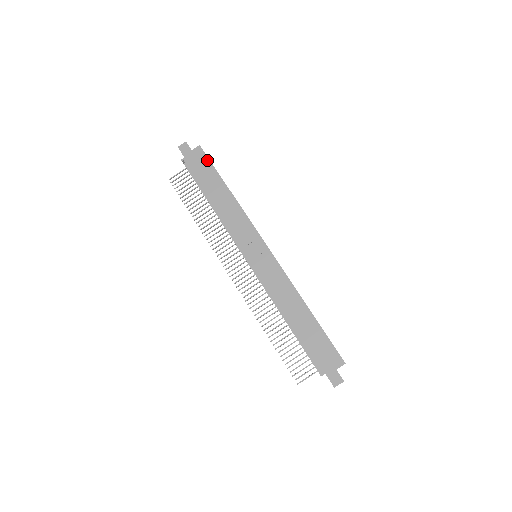
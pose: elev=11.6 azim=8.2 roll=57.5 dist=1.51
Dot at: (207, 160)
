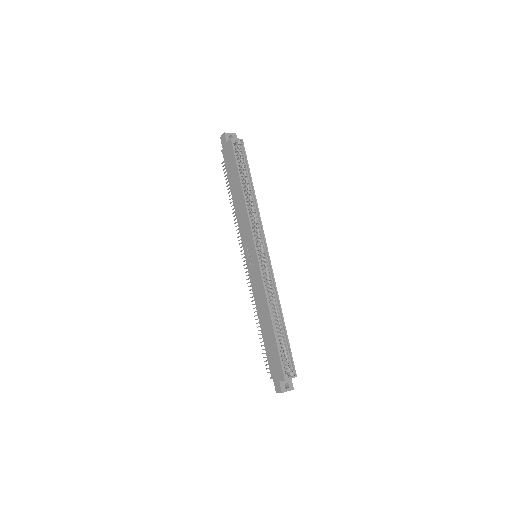
Dot at: (233, 155)
